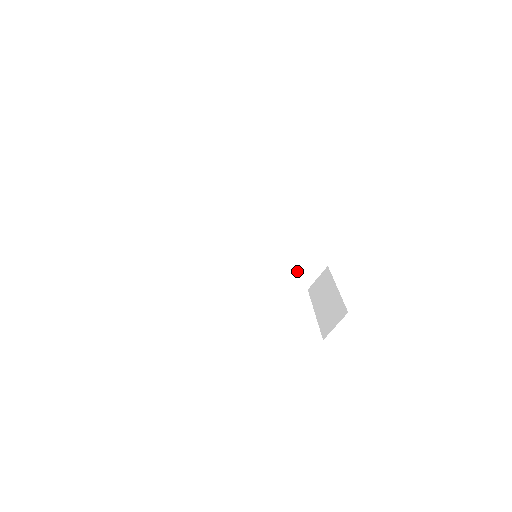
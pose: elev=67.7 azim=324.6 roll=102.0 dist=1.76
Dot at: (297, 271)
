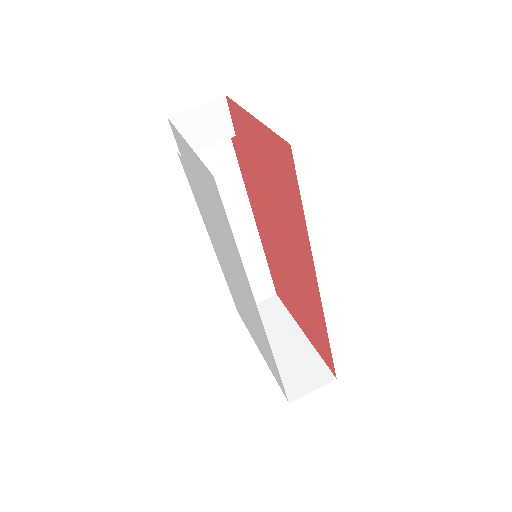
Dot at: occluded
